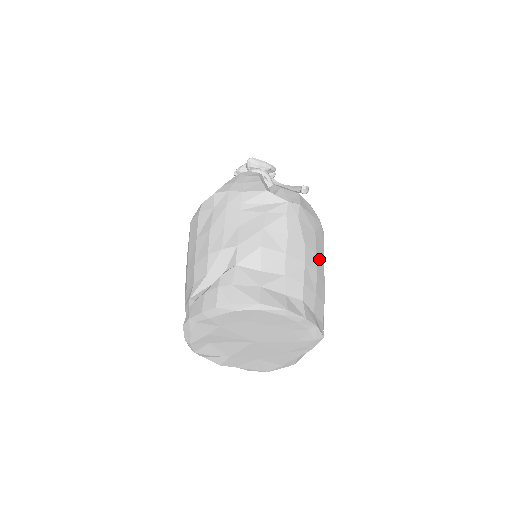
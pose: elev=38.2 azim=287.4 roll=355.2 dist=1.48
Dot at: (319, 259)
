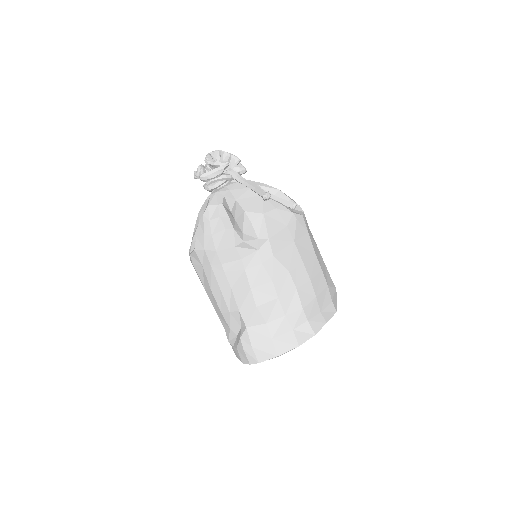
Dot at: (308, 260)
